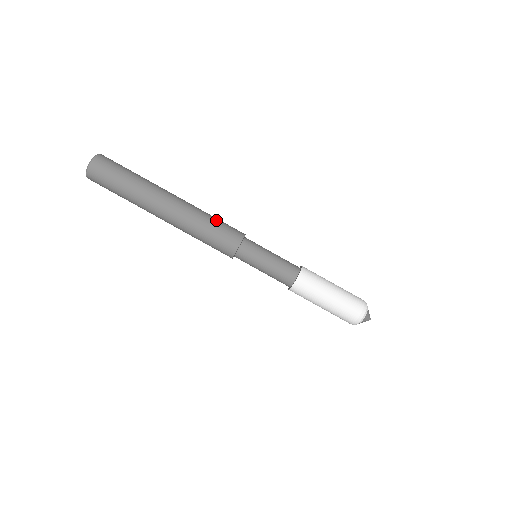
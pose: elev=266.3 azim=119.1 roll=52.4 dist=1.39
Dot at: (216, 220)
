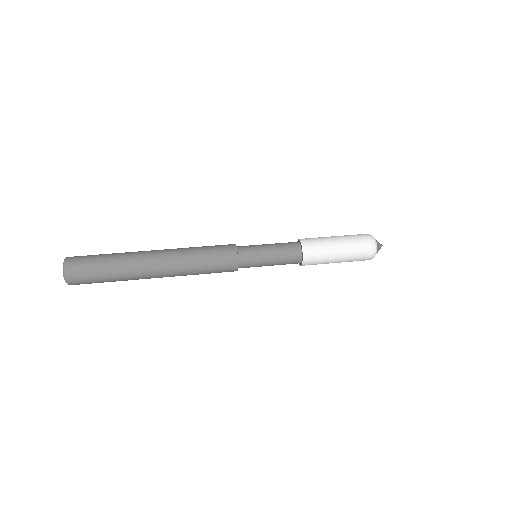
Dot at: occluded
